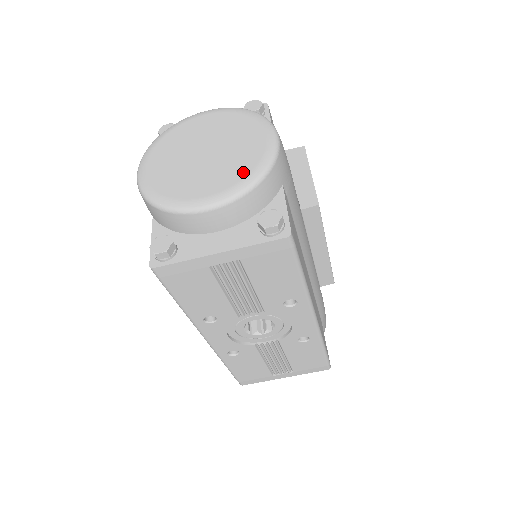
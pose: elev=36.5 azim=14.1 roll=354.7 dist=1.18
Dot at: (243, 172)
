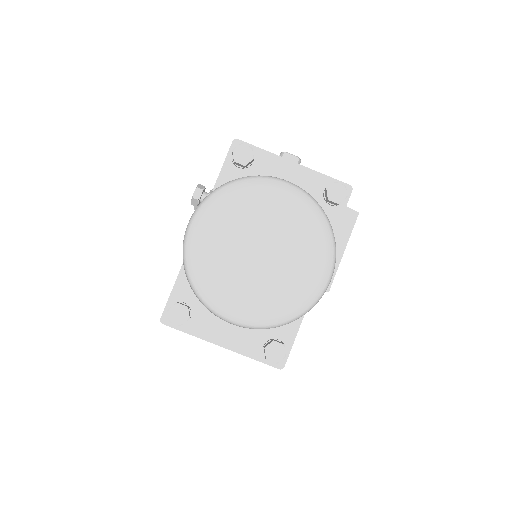
Dot at: (280, 307)
